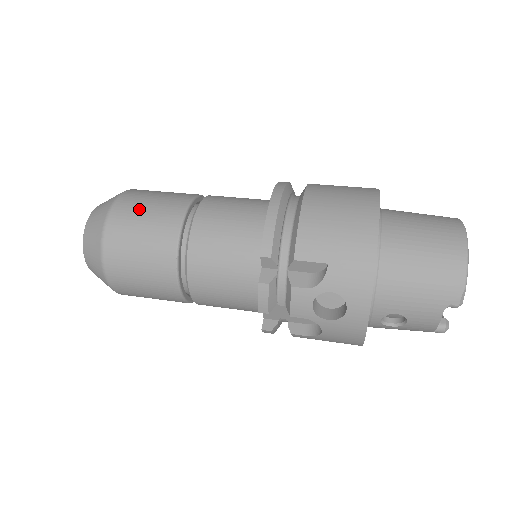
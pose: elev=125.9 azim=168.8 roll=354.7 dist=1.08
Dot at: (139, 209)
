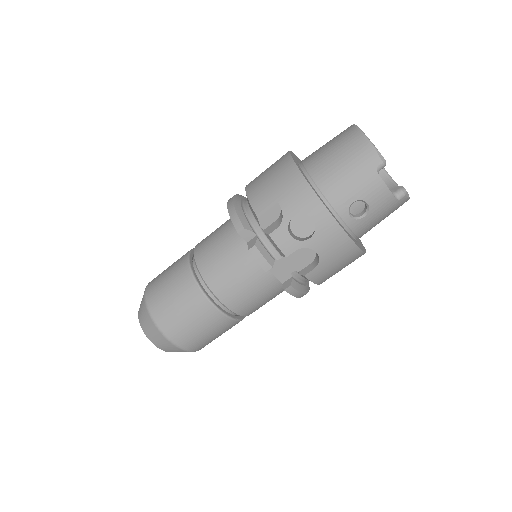
Dot at: (161, 278)
